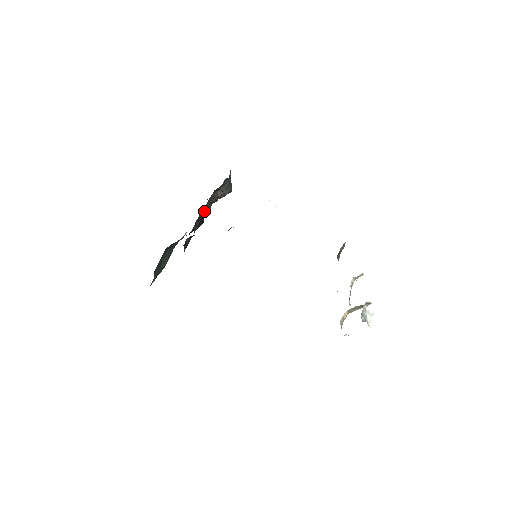
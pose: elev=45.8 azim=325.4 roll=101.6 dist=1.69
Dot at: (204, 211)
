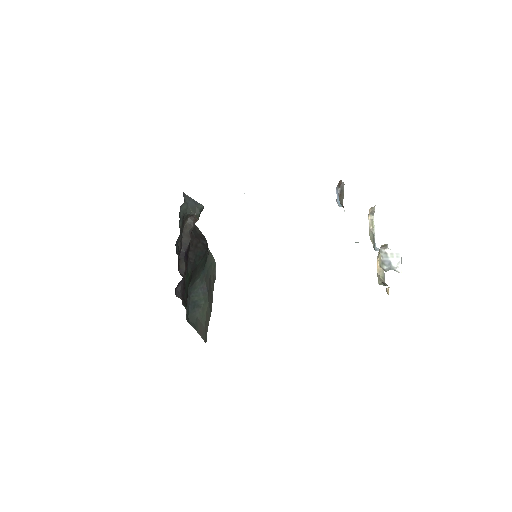
Dot at: (183, 248)
